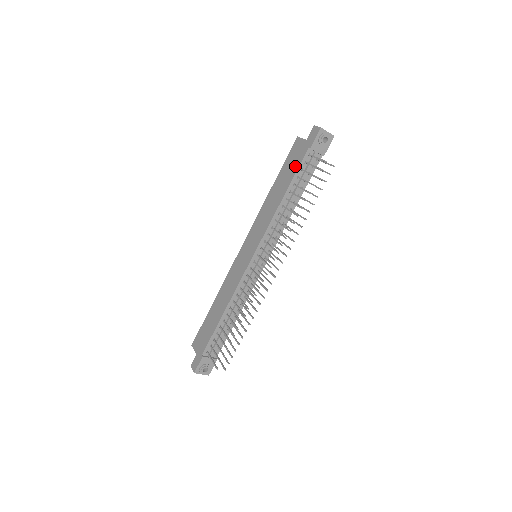
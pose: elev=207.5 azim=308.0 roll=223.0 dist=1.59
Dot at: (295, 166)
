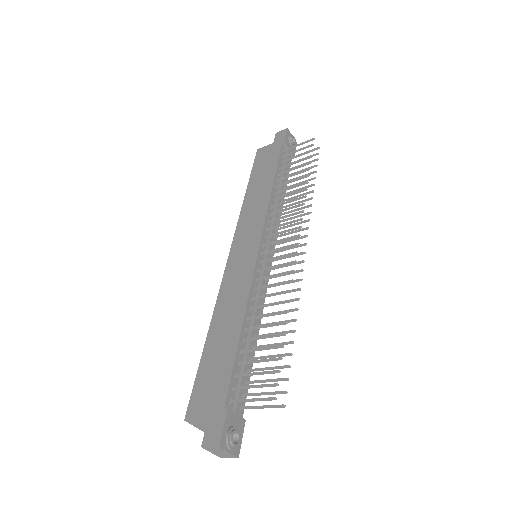
Dot at: (272, 160)
